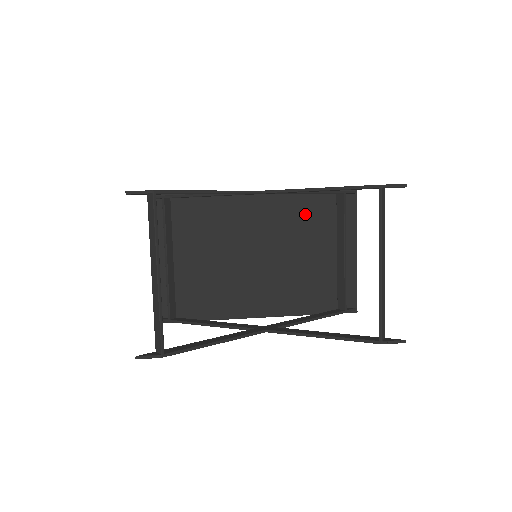
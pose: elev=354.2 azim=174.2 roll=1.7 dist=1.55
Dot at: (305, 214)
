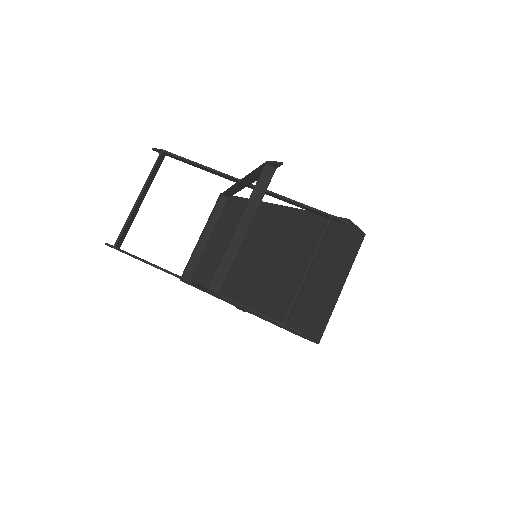
Dot at: (300, 231)
